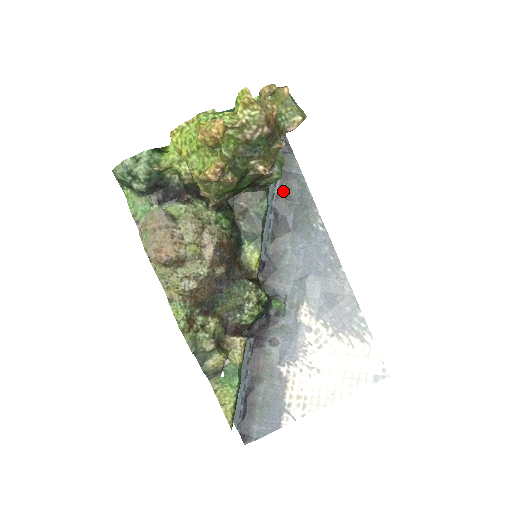
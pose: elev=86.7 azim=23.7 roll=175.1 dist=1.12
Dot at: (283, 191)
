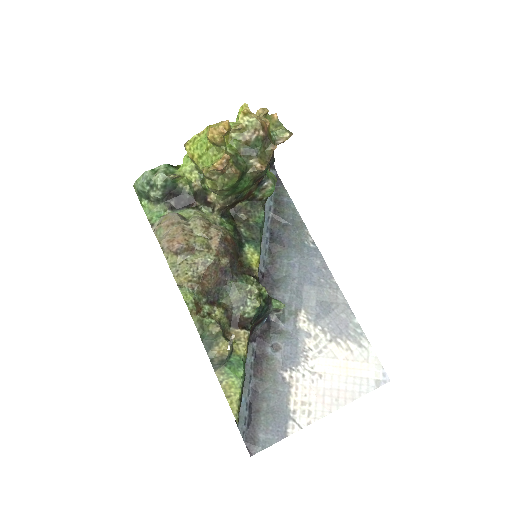
Dot at: (277, 214)
